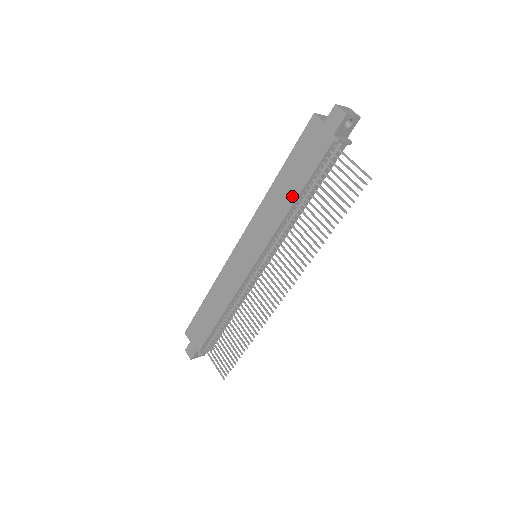
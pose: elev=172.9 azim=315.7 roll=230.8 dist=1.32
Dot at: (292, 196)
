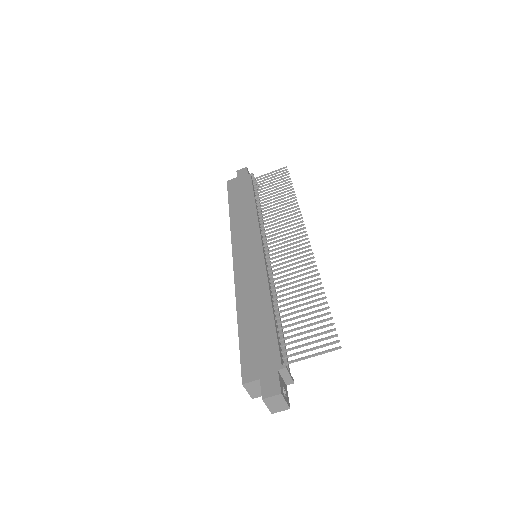
Dot at: (250, 203)
